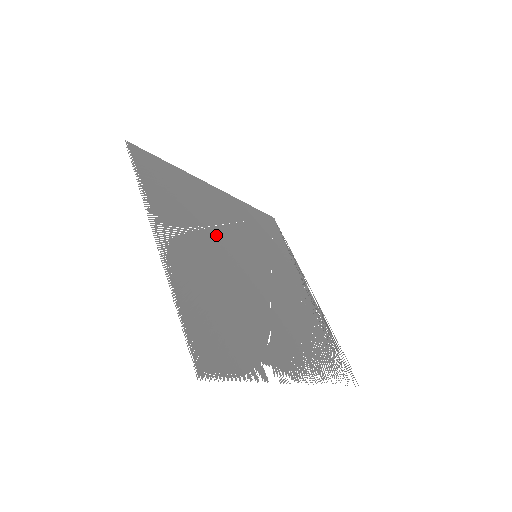
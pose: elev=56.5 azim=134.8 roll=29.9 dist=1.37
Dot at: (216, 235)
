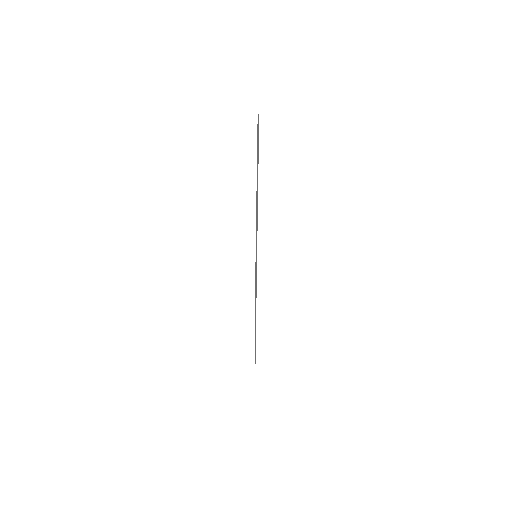
Dot at: occluded
